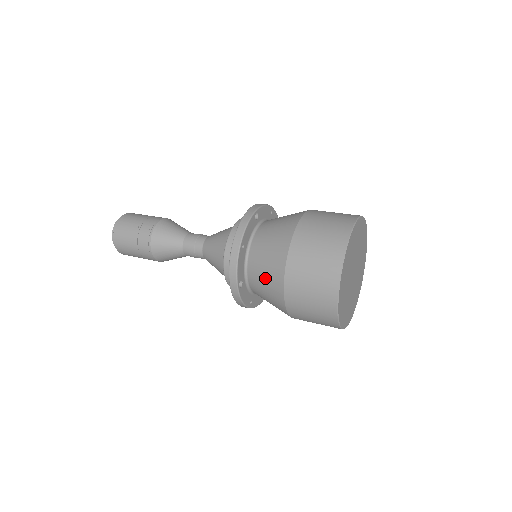
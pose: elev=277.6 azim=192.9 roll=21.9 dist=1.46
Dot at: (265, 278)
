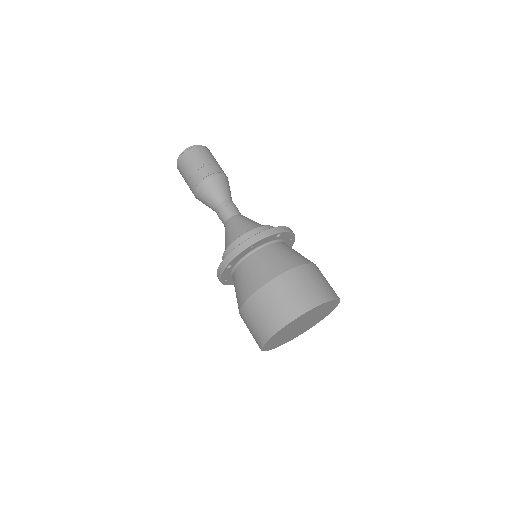
Dot at: (246, 279)
